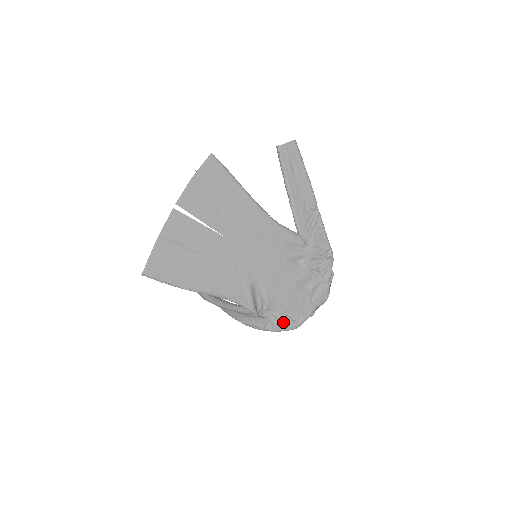
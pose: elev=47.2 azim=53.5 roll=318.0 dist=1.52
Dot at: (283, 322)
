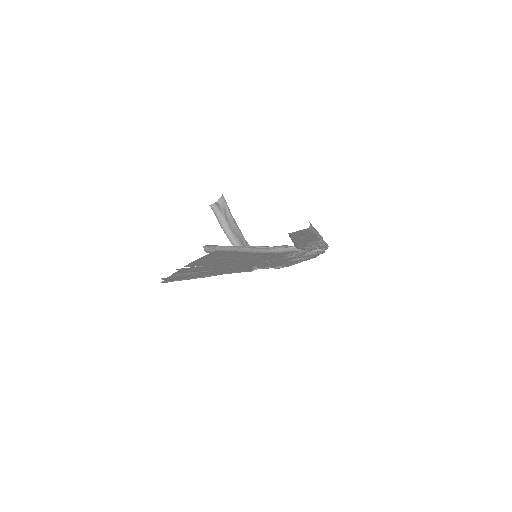
Dot at: occluded
